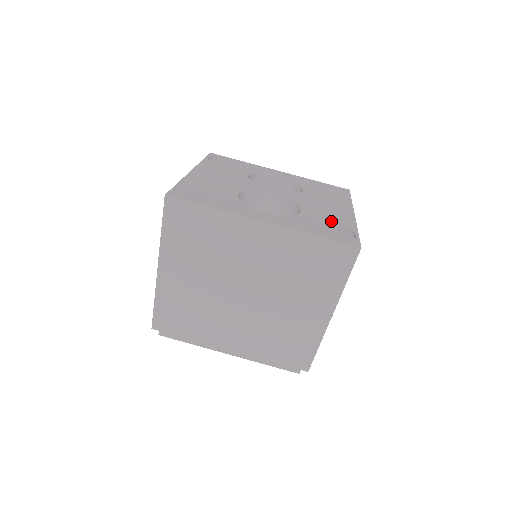
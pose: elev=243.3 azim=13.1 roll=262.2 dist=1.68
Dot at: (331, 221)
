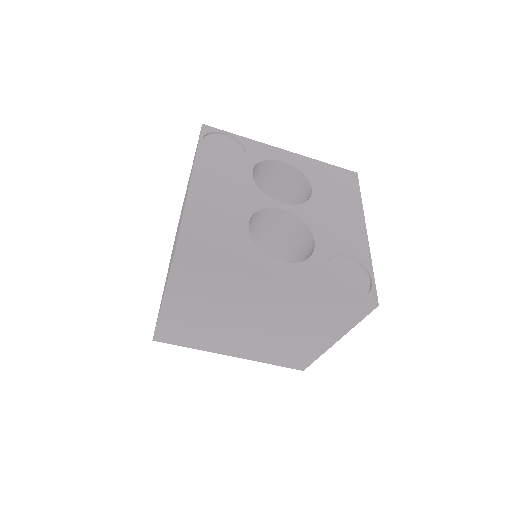
Dot at: (346, 255)
